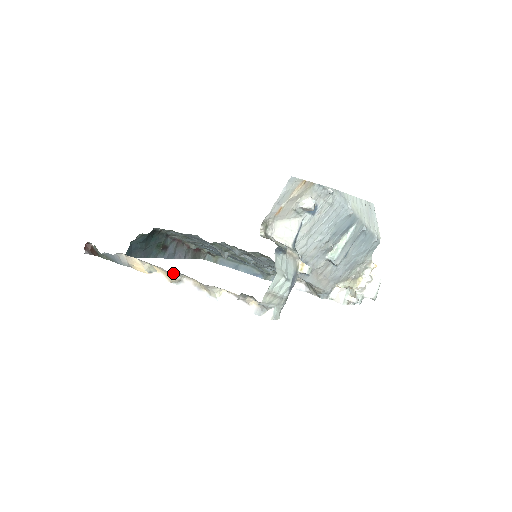
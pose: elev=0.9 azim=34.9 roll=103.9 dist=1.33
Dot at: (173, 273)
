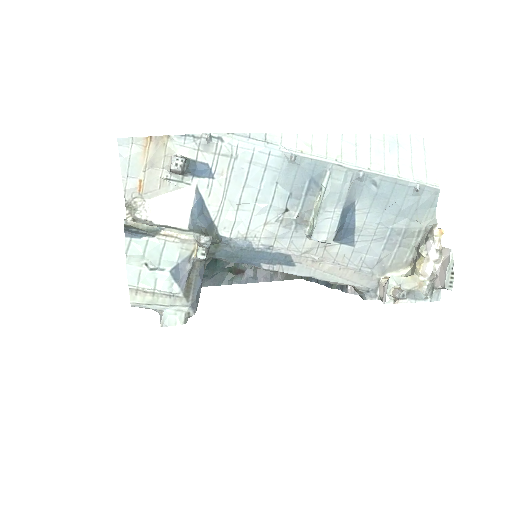
Dot at: occluded
